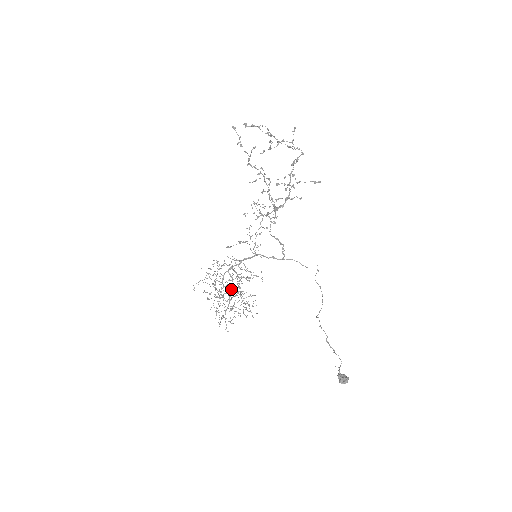
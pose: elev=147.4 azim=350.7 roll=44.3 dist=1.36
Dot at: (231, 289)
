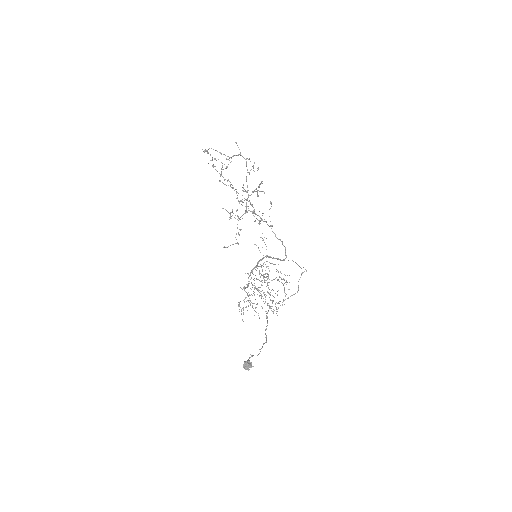
Dot at: (248, 285)
